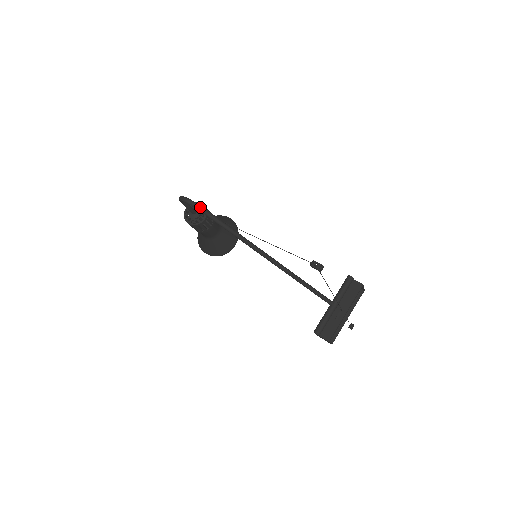
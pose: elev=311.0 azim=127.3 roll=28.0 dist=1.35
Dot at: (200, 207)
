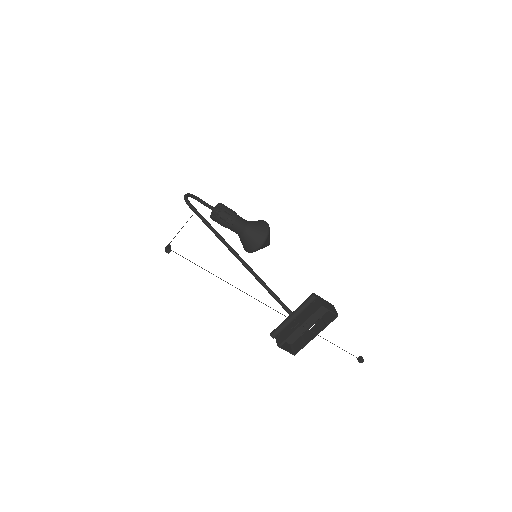
Dot at: (187, 202)
